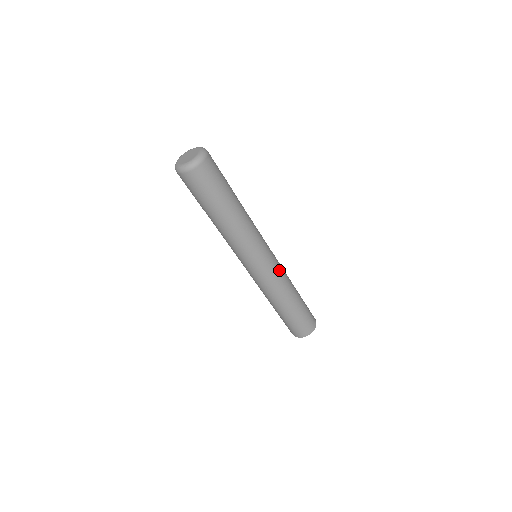
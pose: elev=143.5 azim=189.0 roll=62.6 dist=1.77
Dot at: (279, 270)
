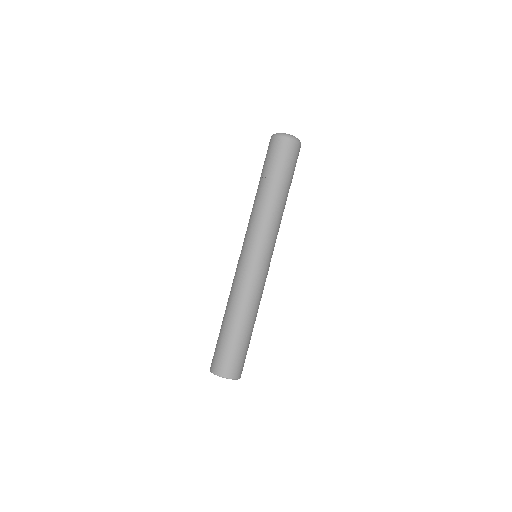
Dot at: occluded
